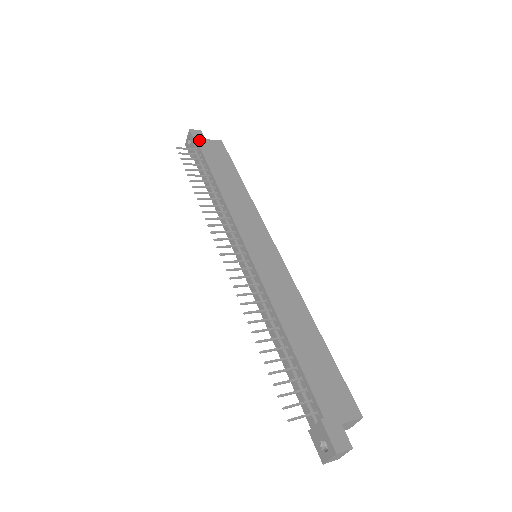
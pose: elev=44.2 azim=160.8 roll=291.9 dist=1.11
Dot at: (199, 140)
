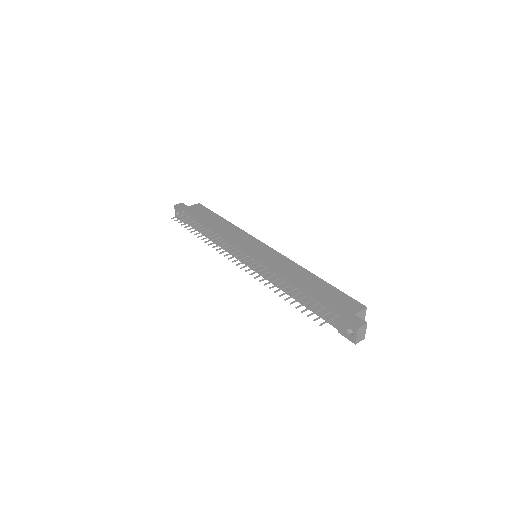
Dot at: (184, 208)
